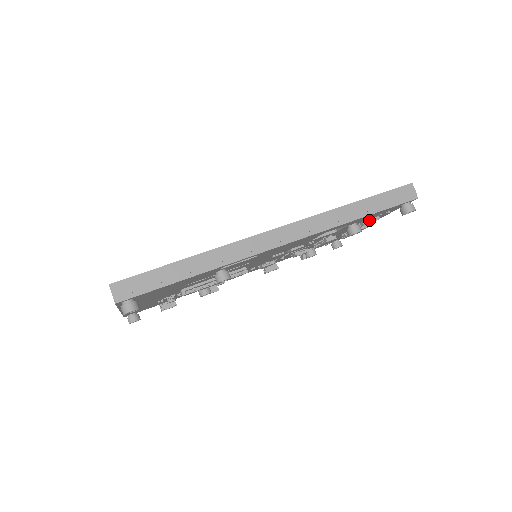
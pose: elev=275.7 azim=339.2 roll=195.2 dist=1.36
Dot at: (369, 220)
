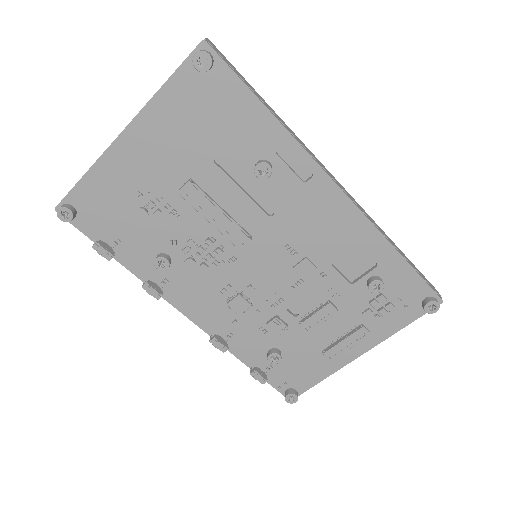
Dot at: (383, 306)
